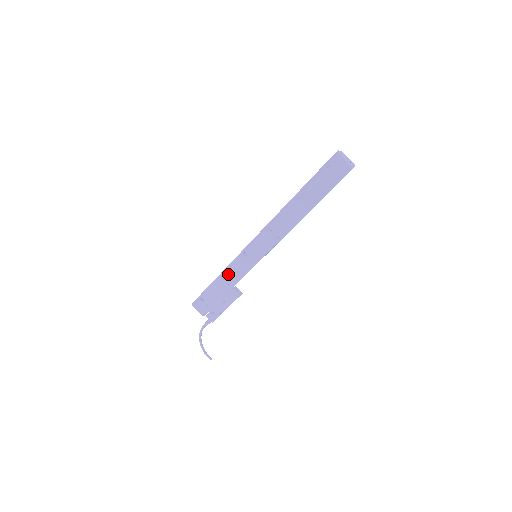
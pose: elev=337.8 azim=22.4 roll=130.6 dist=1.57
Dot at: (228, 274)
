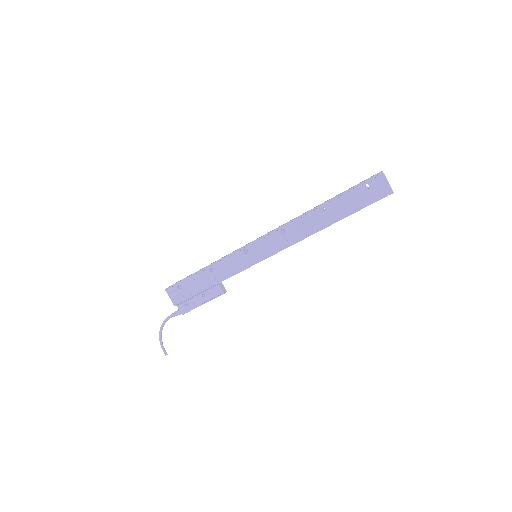
Dot at: (219, 267)
